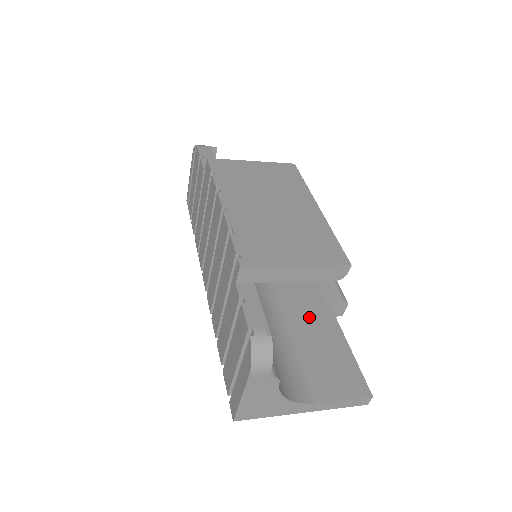
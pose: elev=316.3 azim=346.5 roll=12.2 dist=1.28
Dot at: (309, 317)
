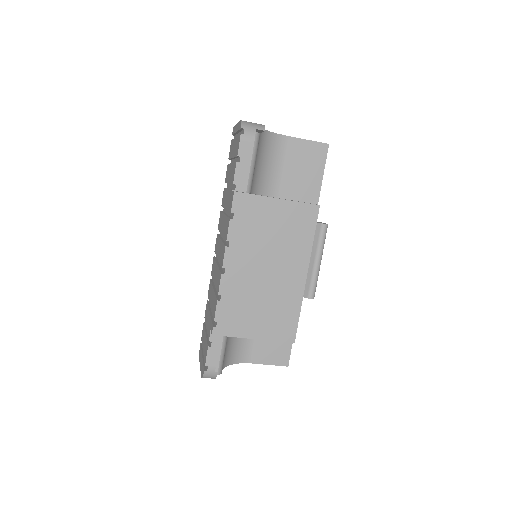
Dot at: occluded
